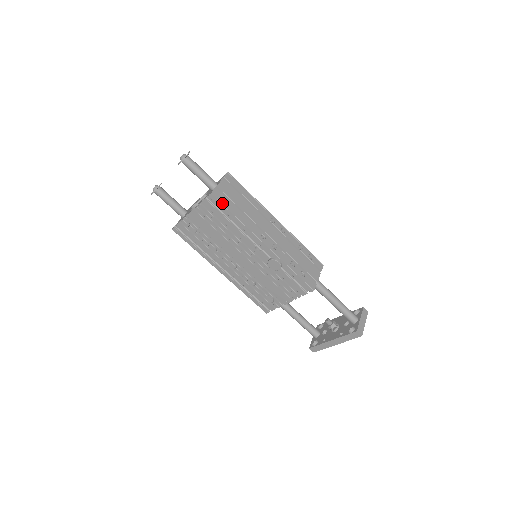
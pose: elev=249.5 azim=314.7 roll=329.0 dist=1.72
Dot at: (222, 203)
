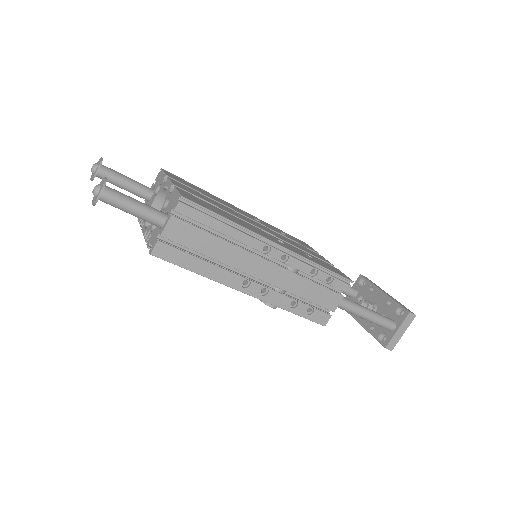
Dot at: (171, 262)
